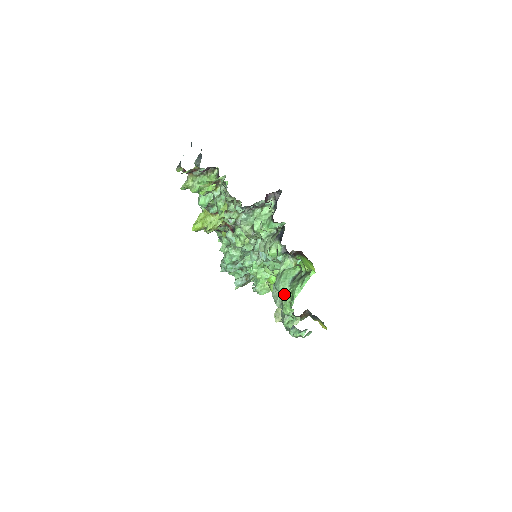
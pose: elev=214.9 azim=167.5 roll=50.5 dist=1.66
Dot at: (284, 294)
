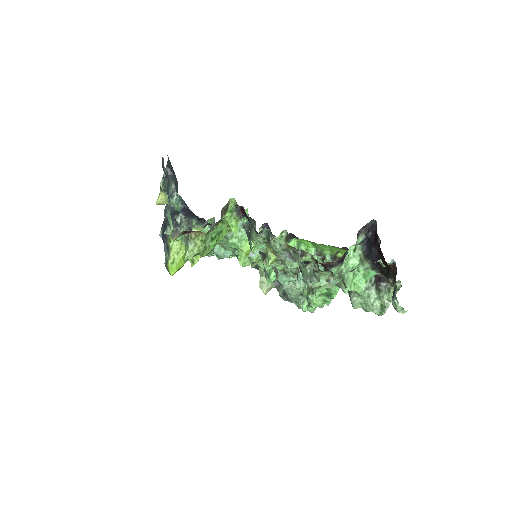
Dot at: (303, 284)
